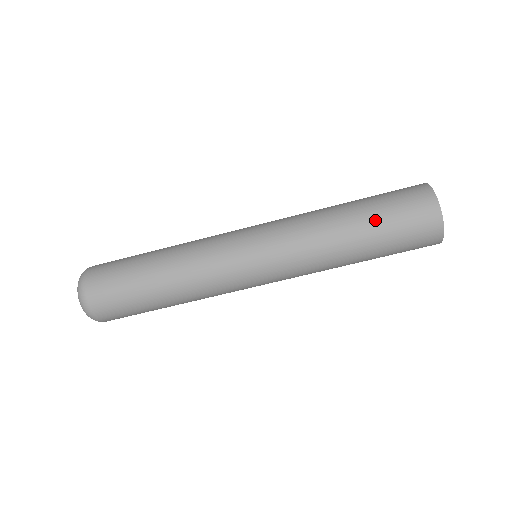
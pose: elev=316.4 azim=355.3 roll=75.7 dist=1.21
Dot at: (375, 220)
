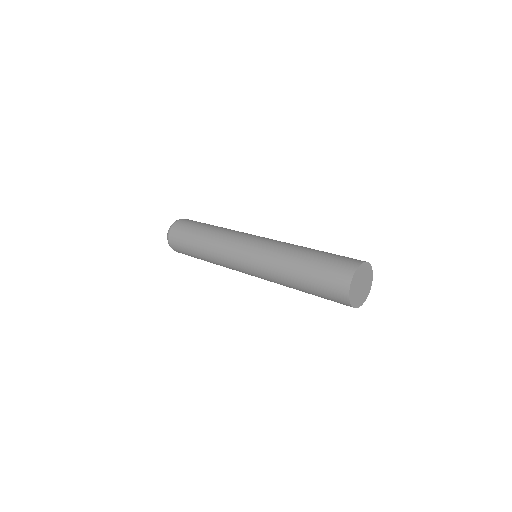
Dot at: (310, 276)
